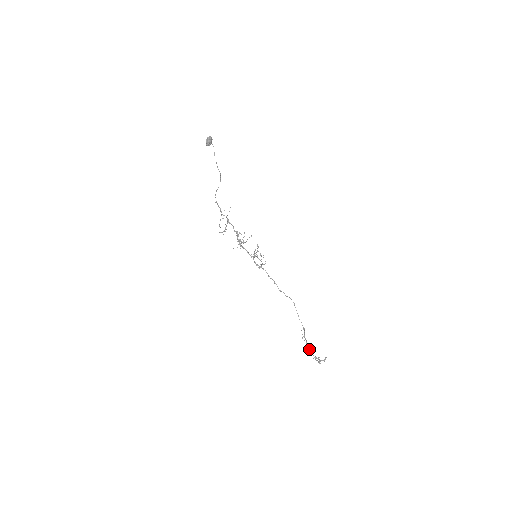
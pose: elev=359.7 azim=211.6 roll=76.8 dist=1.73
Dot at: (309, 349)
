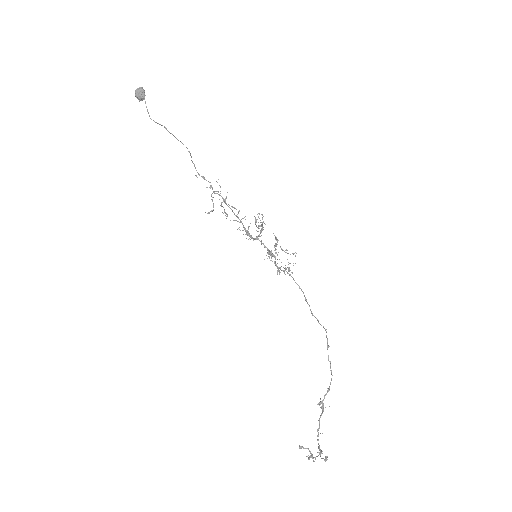
Dot at: occluded
